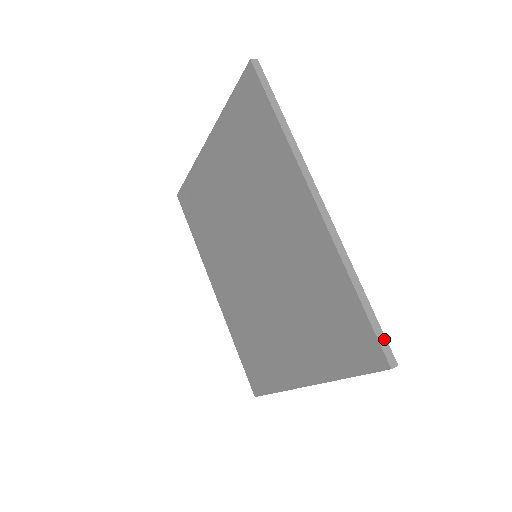
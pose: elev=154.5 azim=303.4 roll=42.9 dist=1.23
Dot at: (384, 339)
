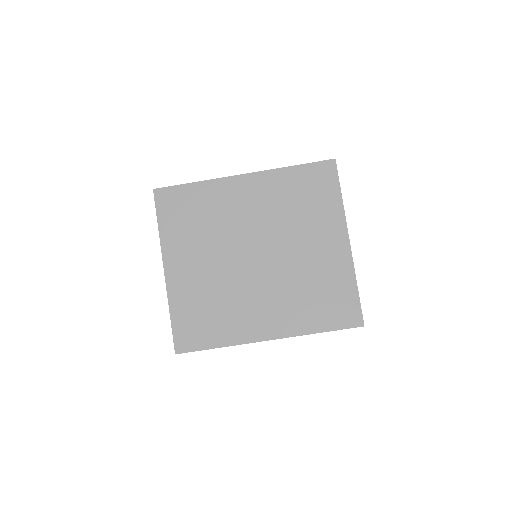
Dot at: (321, 162)
